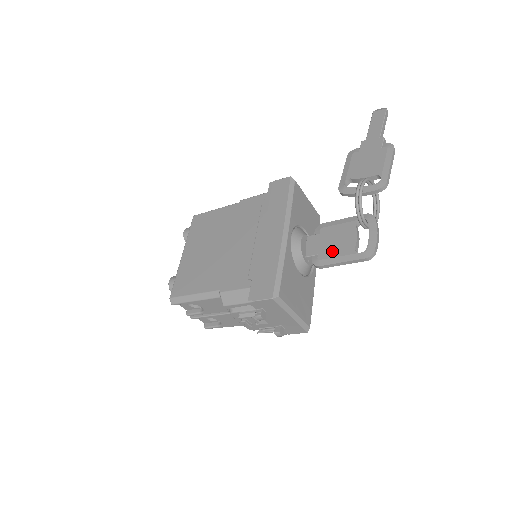
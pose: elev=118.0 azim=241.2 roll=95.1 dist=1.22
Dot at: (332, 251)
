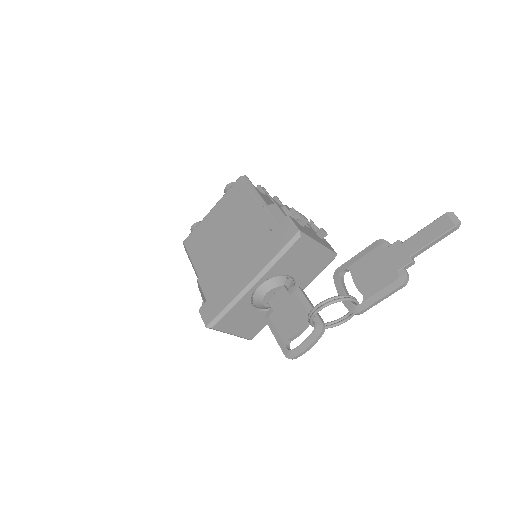
Dot at: (279, 322)
